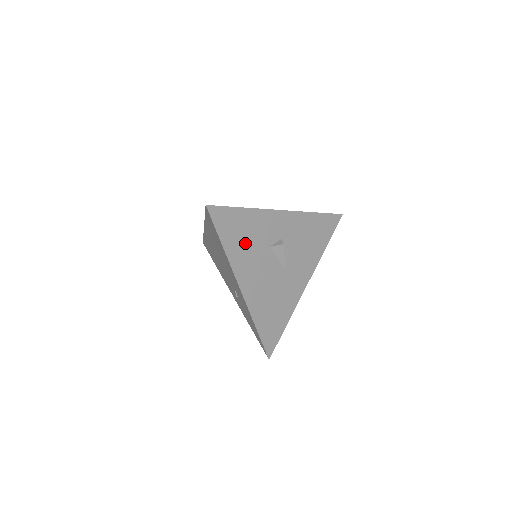
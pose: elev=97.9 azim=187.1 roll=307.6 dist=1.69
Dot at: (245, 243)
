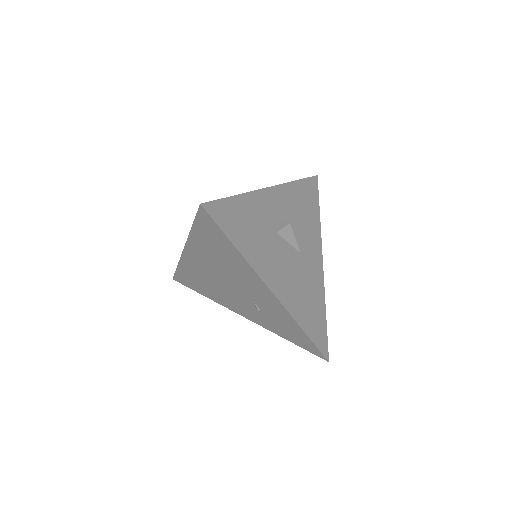
Dot at: (254, 237)
